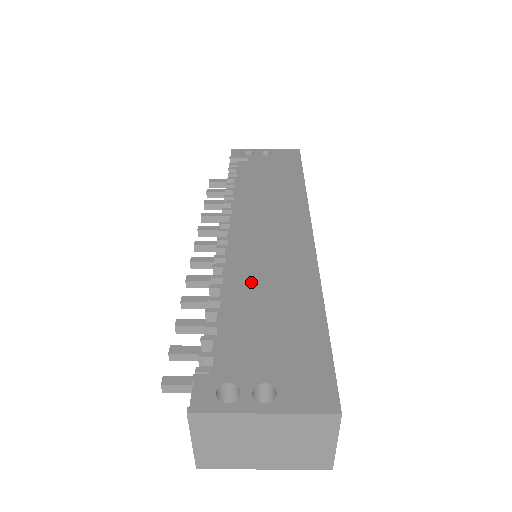
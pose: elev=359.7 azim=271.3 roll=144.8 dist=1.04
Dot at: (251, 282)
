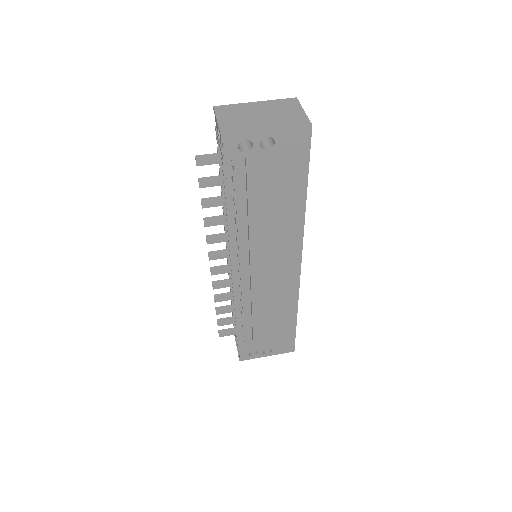
Dot at: (260, 311)
